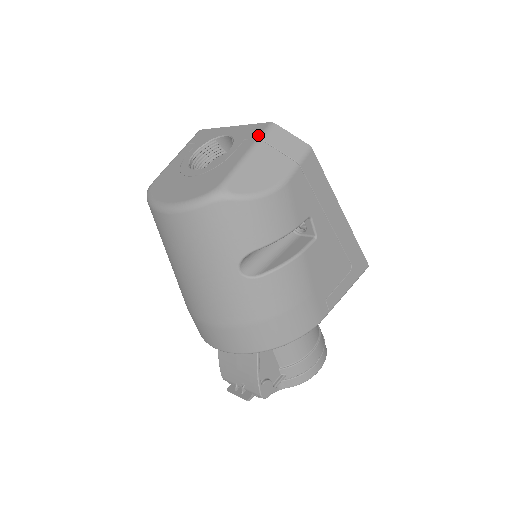
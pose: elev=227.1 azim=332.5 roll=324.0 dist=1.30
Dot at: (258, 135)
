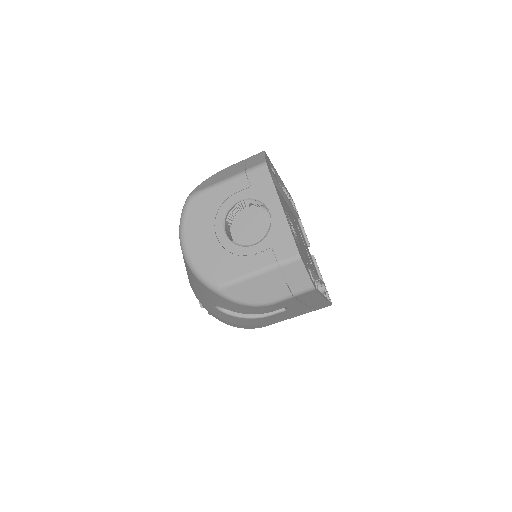
Dot at: (281, 259)
